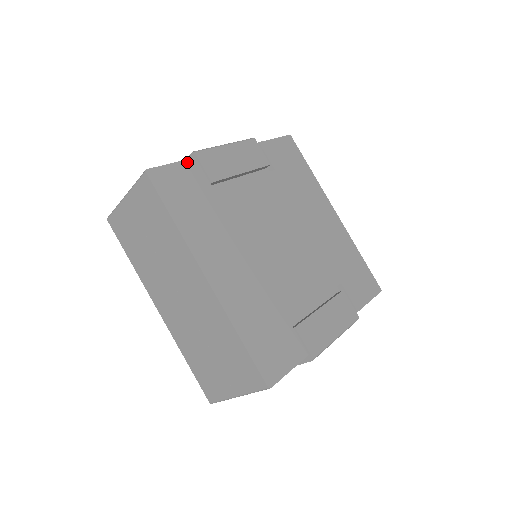
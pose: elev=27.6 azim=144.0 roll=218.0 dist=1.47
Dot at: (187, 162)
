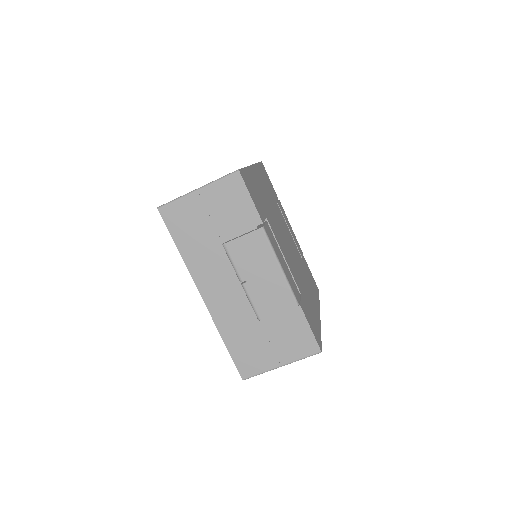
Dot at: occluded
